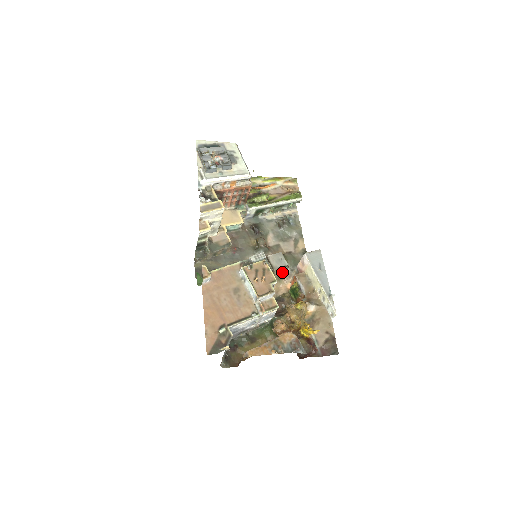
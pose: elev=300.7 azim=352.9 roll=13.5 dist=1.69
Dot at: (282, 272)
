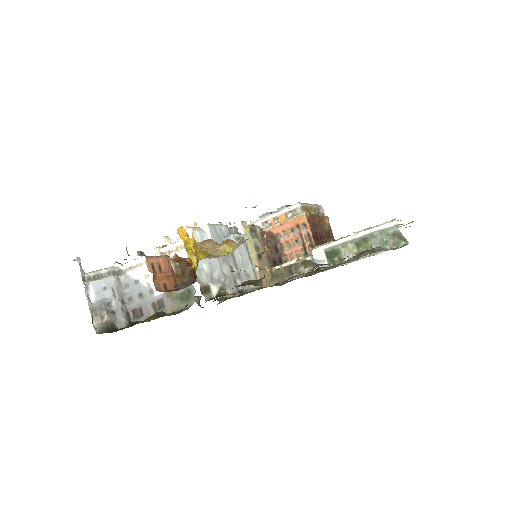
Dot at: (293, 275)
